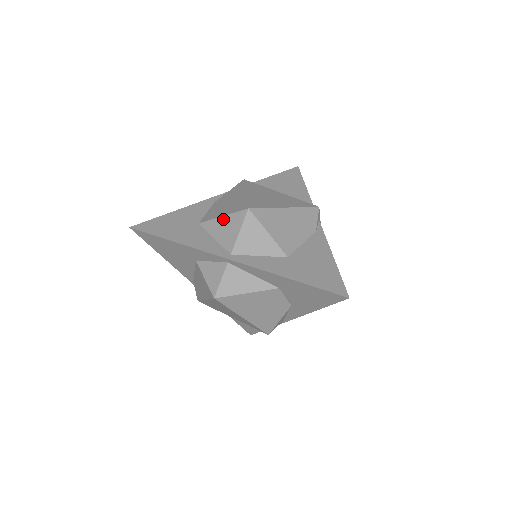
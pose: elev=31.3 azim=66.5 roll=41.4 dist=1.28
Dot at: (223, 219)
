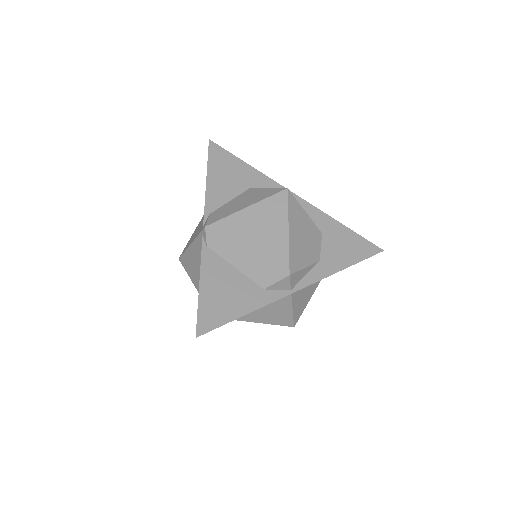
Dot at: occluded
